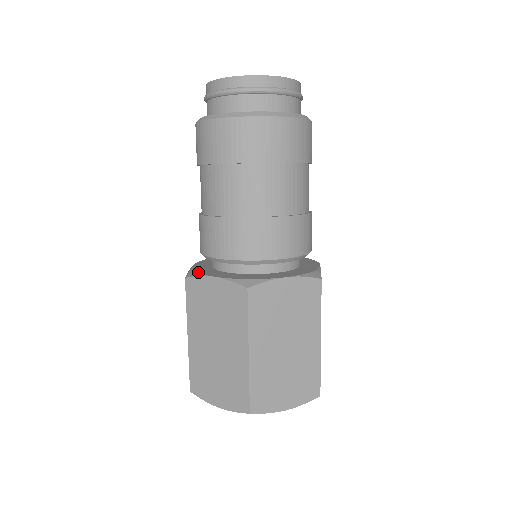
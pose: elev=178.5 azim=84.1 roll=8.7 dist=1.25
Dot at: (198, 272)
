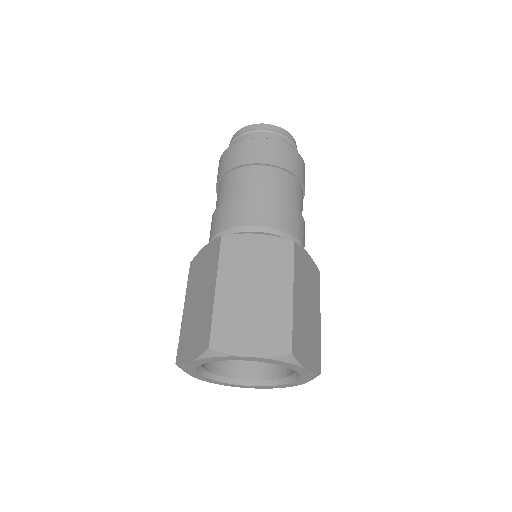
Dot at: (234, 234)
